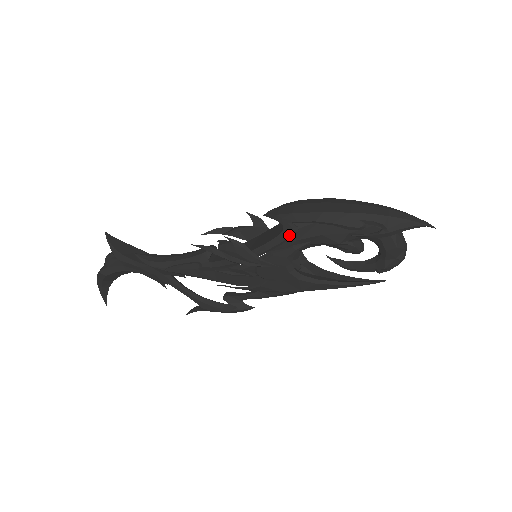
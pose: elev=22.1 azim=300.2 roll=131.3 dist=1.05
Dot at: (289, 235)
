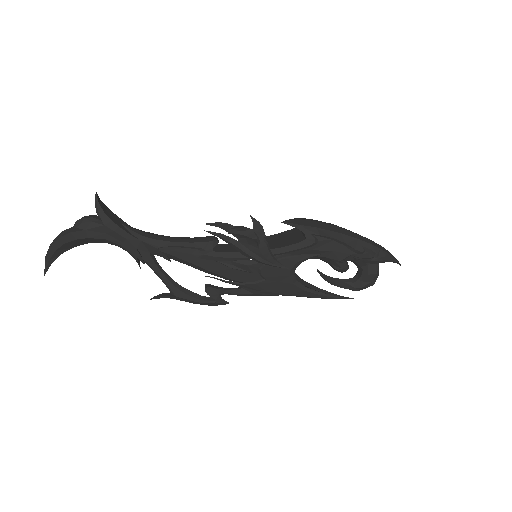
Dot at: (310, 244)
